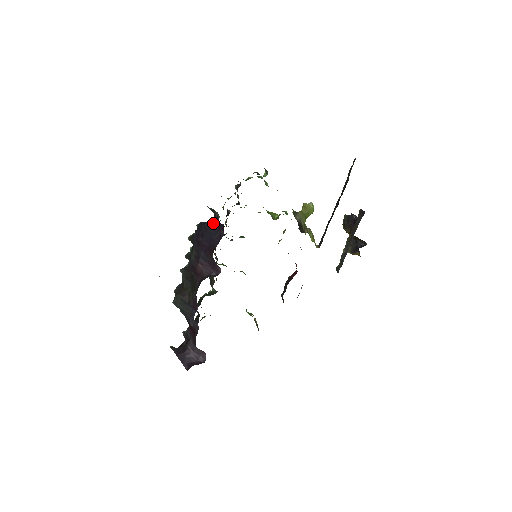
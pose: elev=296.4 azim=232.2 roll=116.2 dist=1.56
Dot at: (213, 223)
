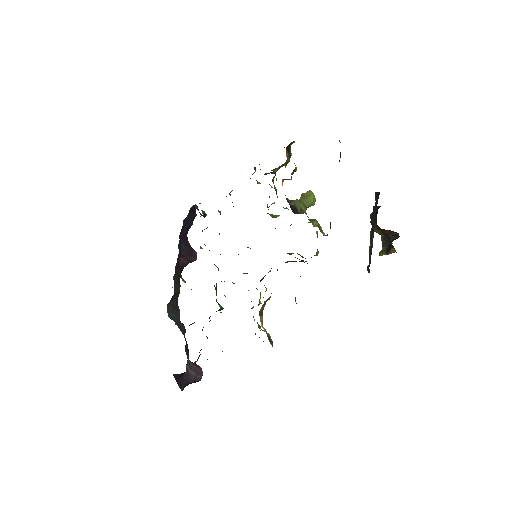
Dot at: (190, 212)
